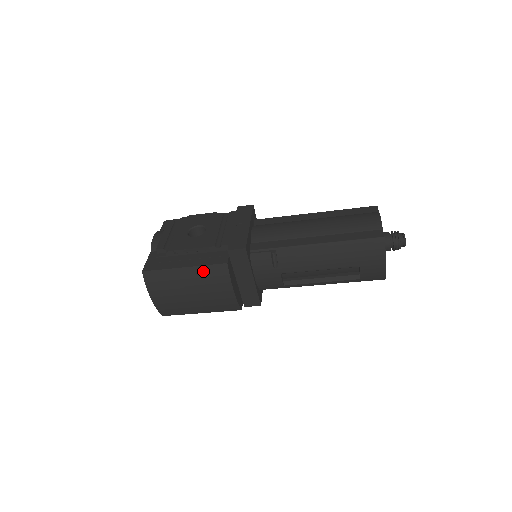
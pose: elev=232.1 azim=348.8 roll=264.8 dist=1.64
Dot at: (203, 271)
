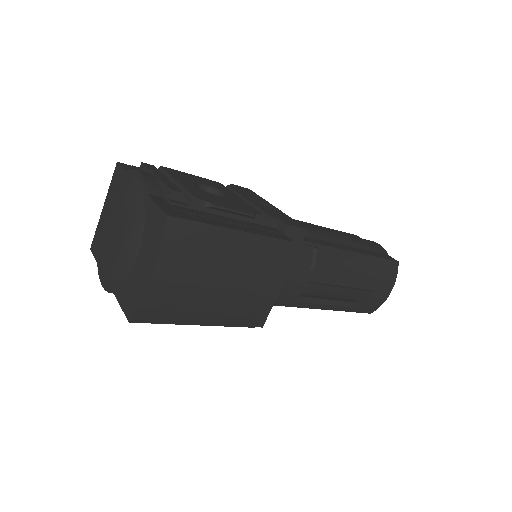
Dot at: (261, 245)
